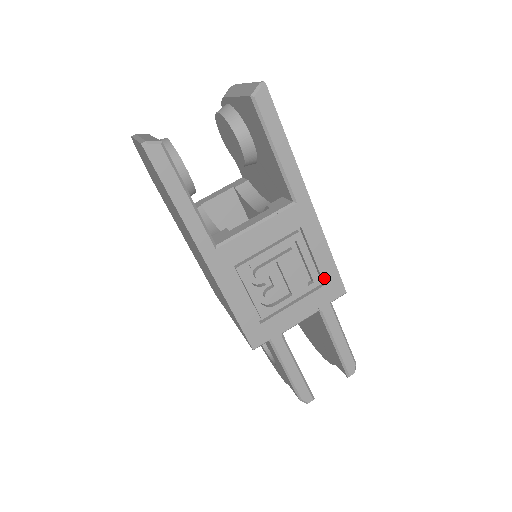
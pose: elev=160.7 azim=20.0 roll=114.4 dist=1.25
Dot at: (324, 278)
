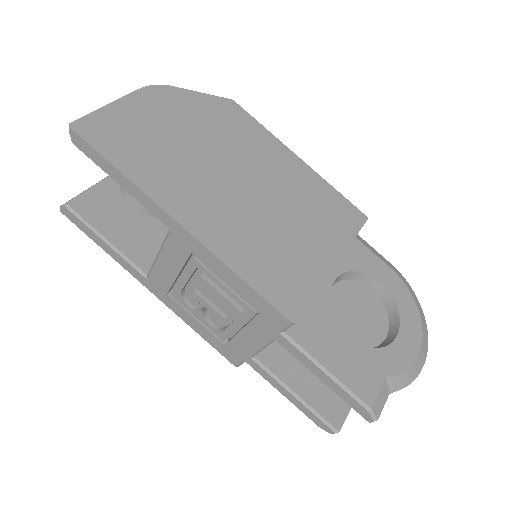
Dot at: (253, 305)
